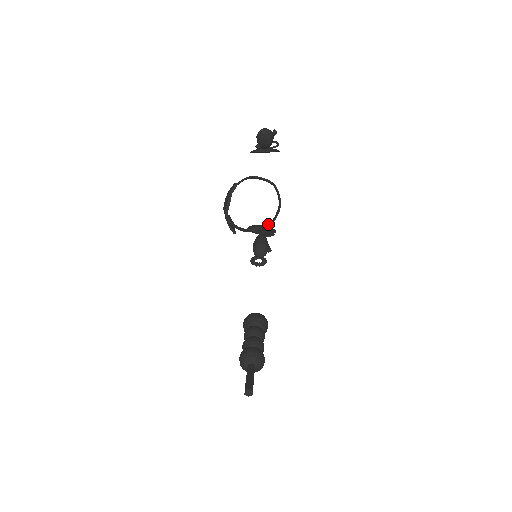
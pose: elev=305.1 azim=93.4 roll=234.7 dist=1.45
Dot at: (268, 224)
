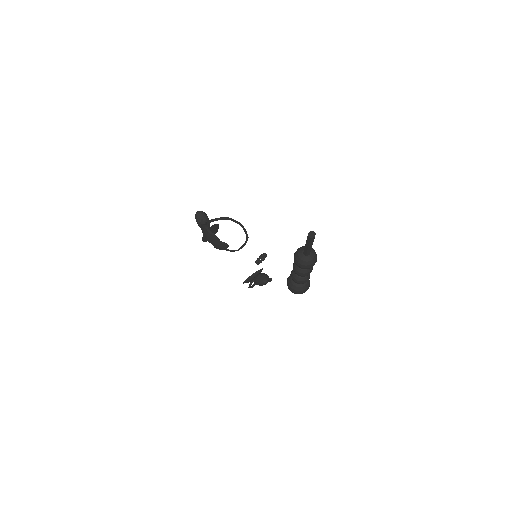
Dot at: (246, 240)
